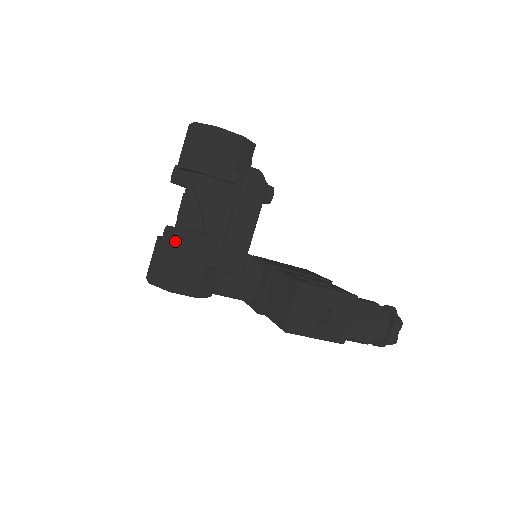
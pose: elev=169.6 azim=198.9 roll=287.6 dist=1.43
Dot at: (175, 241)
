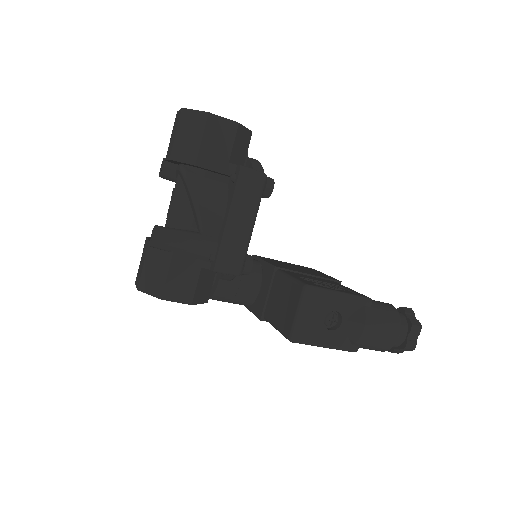
Dot at: (165, 242)
